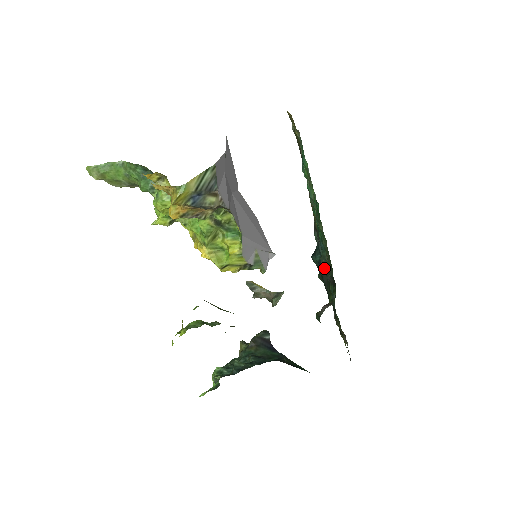
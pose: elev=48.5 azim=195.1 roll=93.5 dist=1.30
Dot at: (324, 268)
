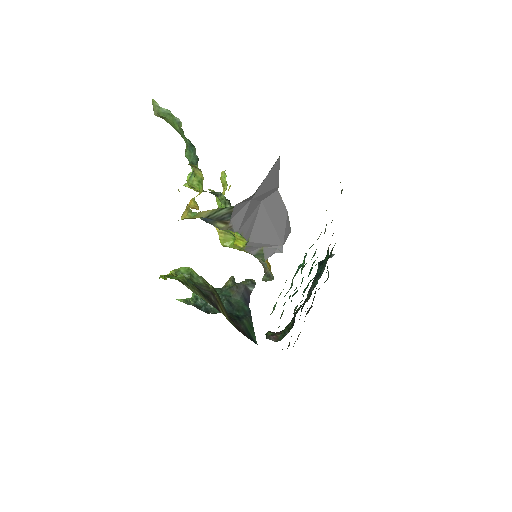
Dot at: (308, 294)
